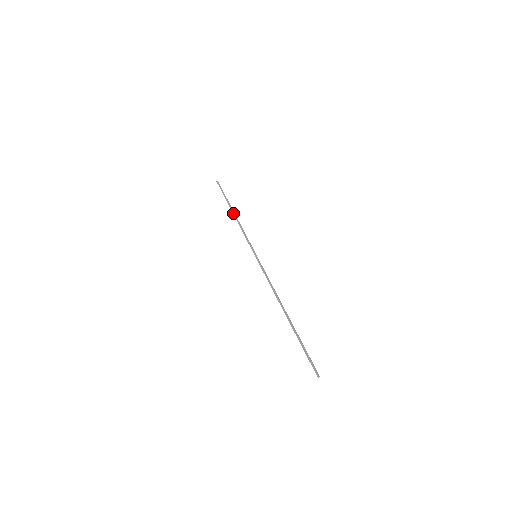
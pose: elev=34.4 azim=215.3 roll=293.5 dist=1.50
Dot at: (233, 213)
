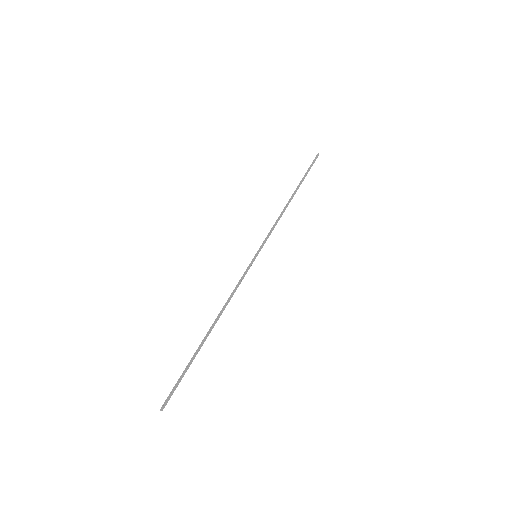
Dot at: (290, 198)
